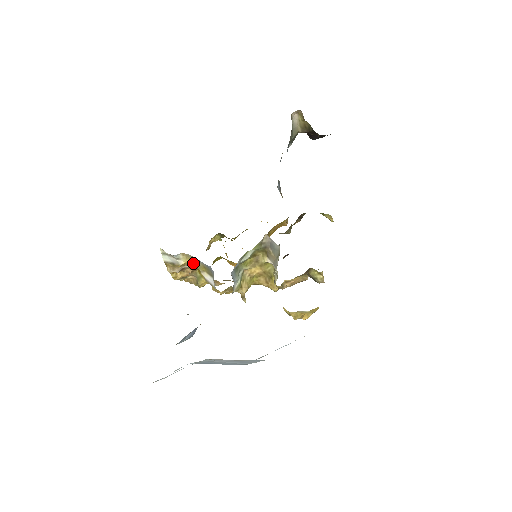
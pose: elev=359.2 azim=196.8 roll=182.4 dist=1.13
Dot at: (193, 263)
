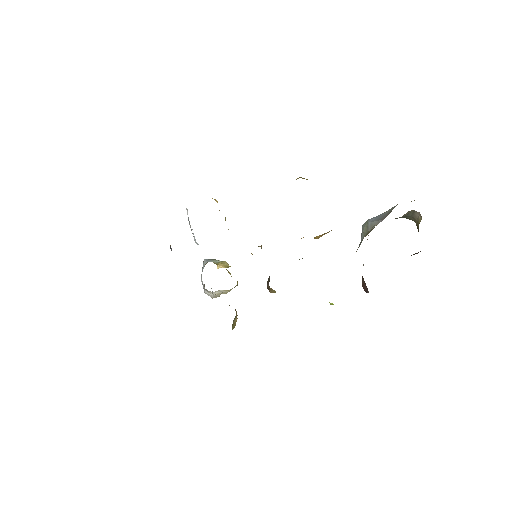
Dot at: occluded
